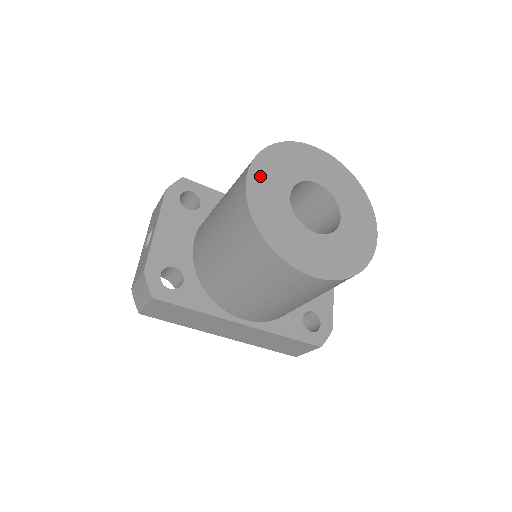
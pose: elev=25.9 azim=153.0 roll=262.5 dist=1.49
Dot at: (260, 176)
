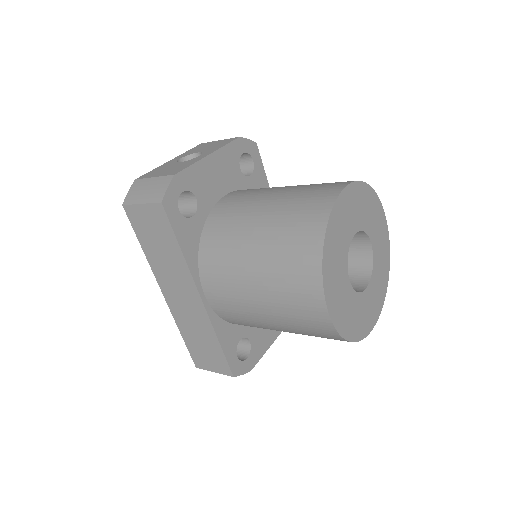
Dot at: (351, 197)
